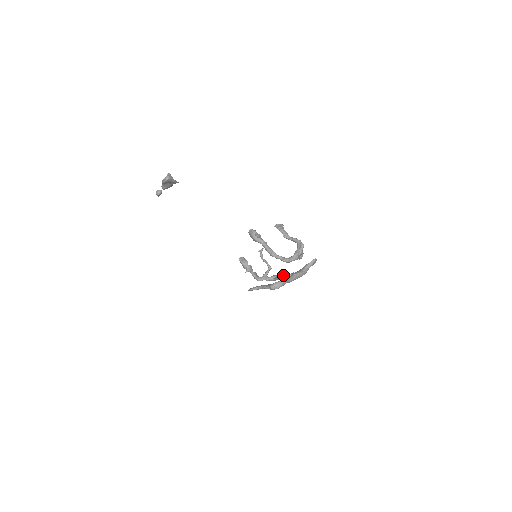
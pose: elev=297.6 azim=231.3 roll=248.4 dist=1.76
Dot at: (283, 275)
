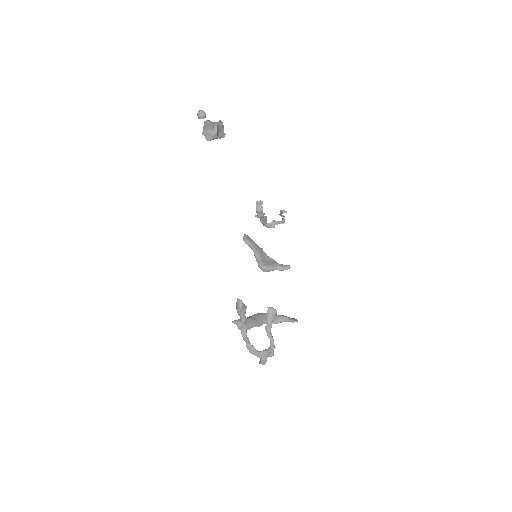
Dot at: (249, 329)
